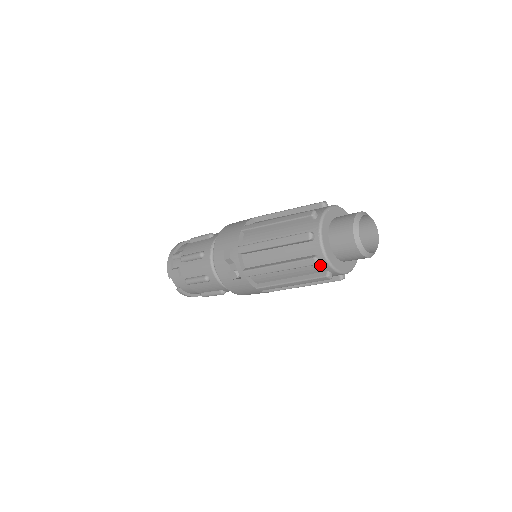
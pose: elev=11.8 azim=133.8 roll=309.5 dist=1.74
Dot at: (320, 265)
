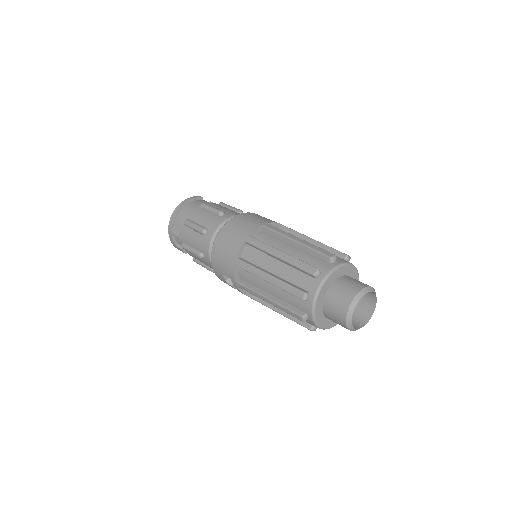
Dot at: occluded
